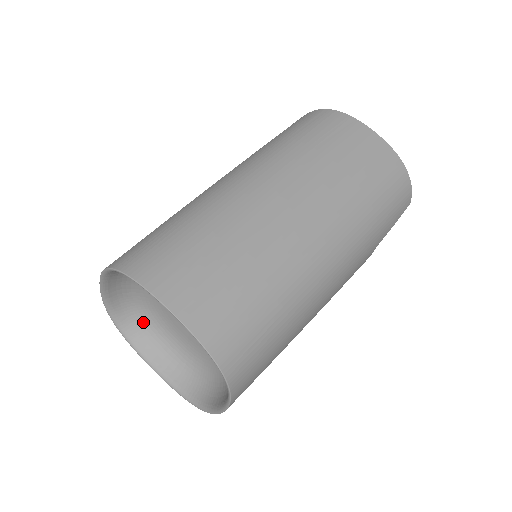
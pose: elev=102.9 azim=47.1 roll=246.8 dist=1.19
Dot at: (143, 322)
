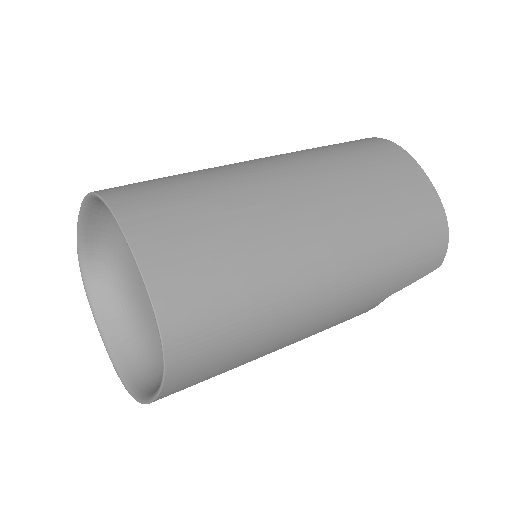
Dot at: (110, 278)
